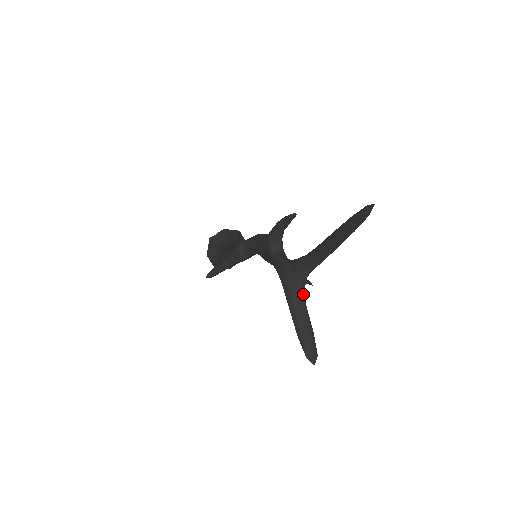
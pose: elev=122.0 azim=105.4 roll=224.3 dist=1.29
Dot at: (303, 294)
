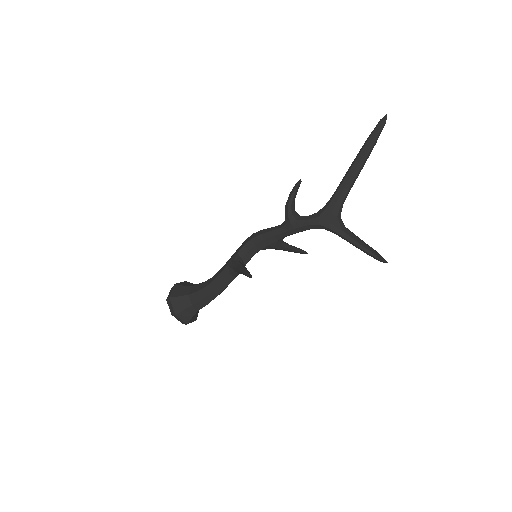
Dot at: (344, 226)
